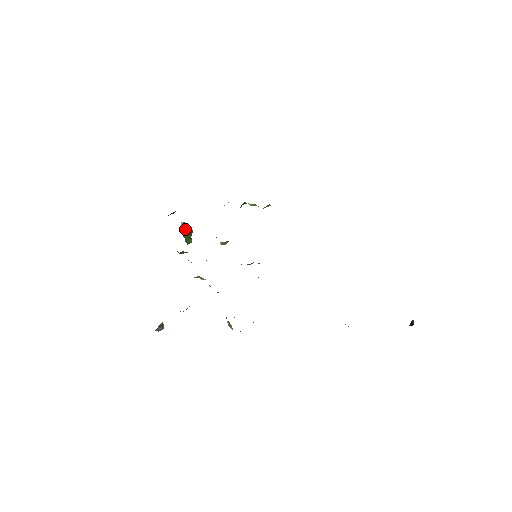
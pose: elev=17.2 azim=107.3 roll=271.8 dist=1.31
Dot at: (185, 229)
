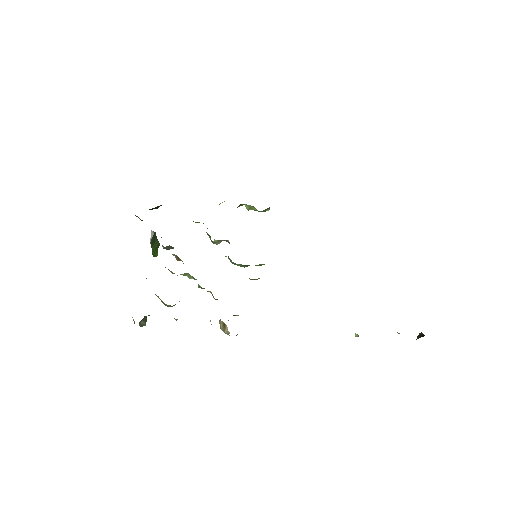
Dot at: (154, 239)
